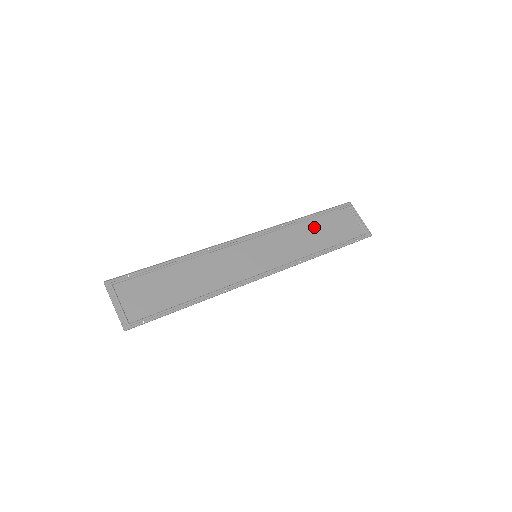
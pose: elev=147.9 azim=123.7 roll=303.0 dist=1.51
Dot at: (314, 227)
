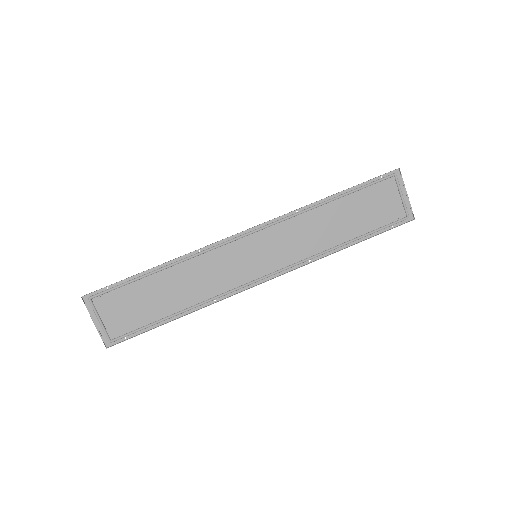
Dot at: (339, 211)
